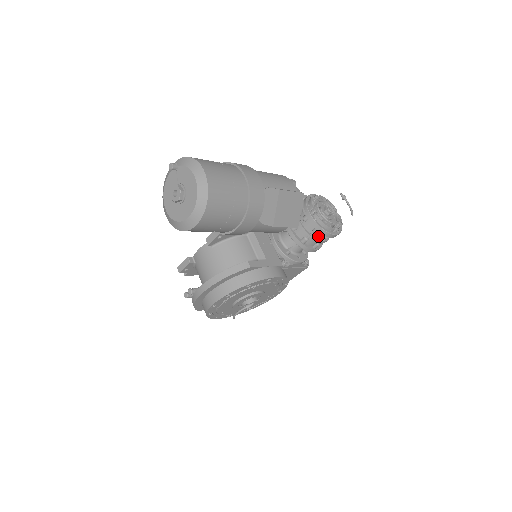
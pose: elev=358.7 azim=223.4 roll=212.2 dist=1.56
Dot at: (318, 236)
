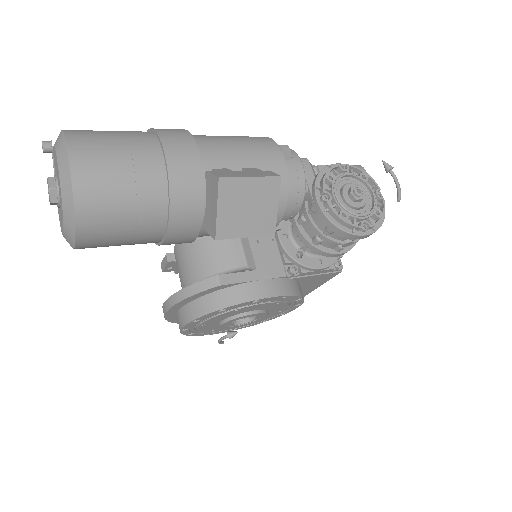
Dot at: (337, 236)
